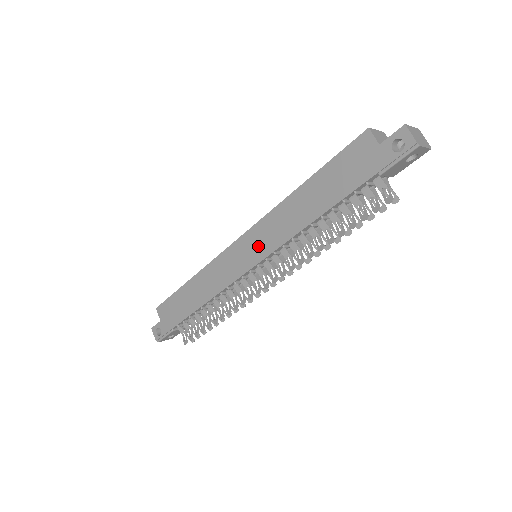
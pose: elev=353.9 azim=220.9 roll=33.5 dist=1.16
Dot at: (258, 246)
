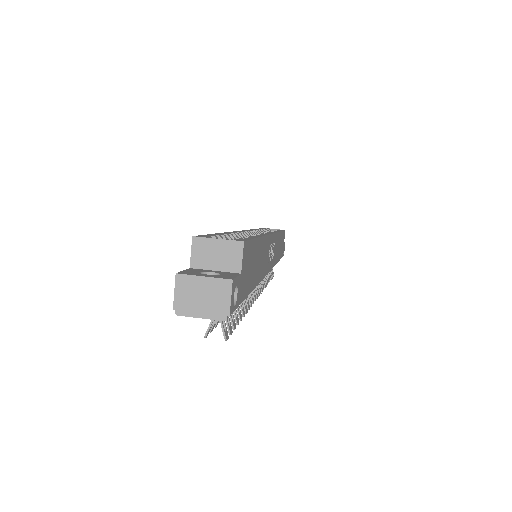
Dot at: occluded
